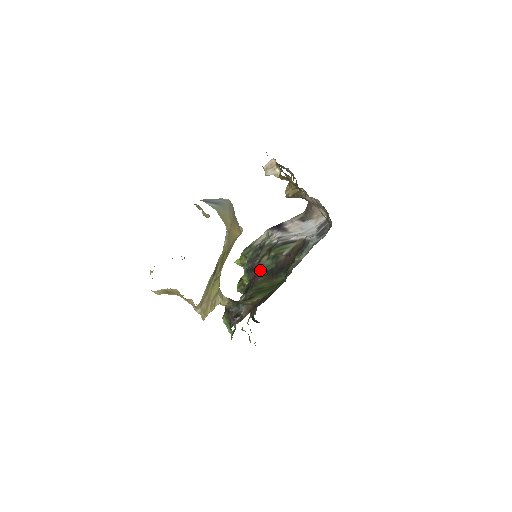
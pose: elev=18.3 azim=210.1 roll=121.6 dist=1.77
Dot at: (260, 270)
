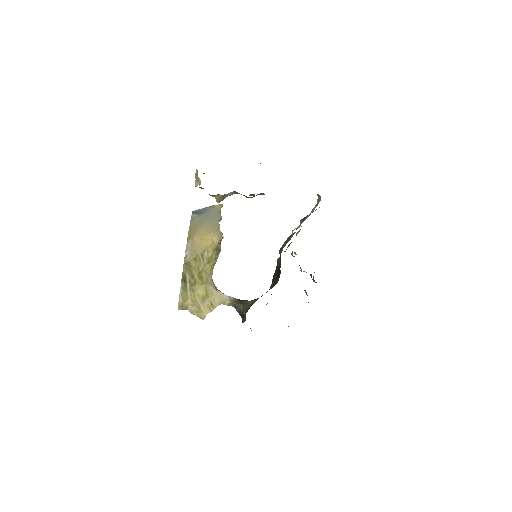
Dot at: (277, 267)
